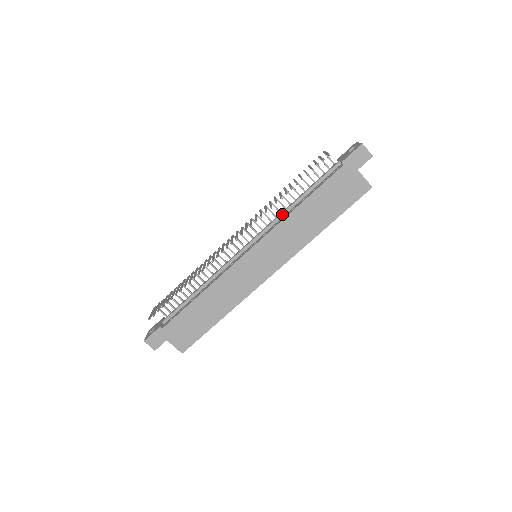
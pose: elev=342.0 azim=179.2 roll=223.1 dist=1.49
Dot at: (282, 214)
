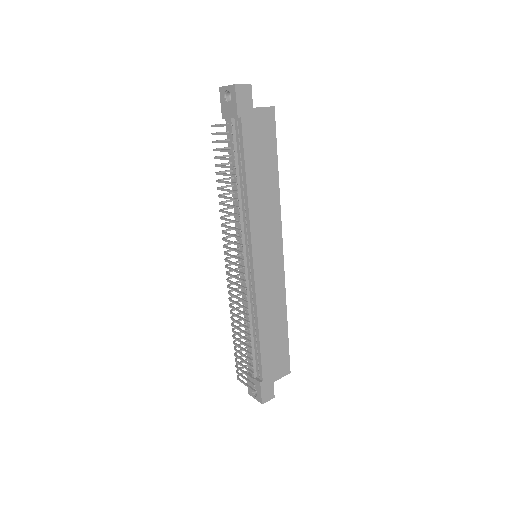
Dot at: (240, 207)
